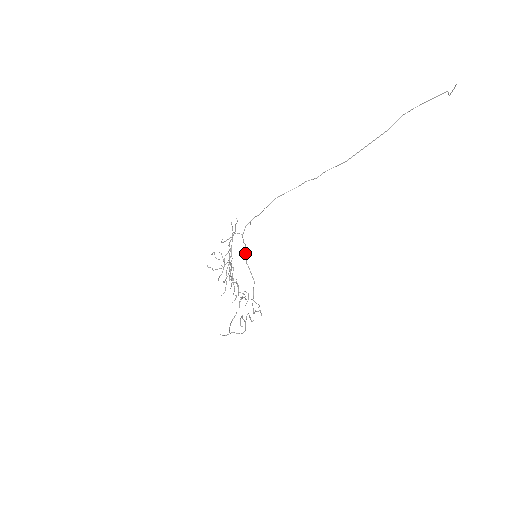
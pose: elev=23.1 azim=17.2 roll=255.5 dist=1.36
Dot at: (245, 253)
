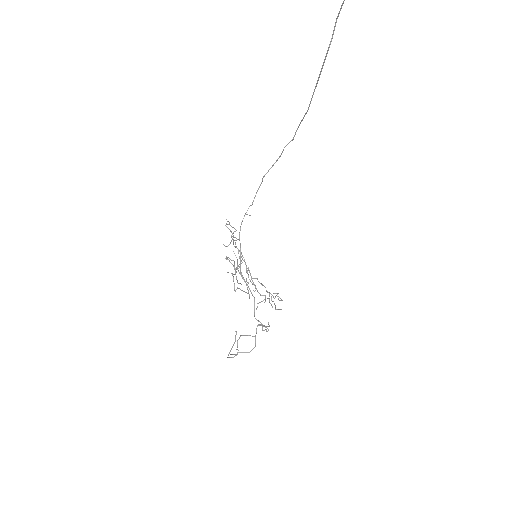
Dot at: (240, 258)
